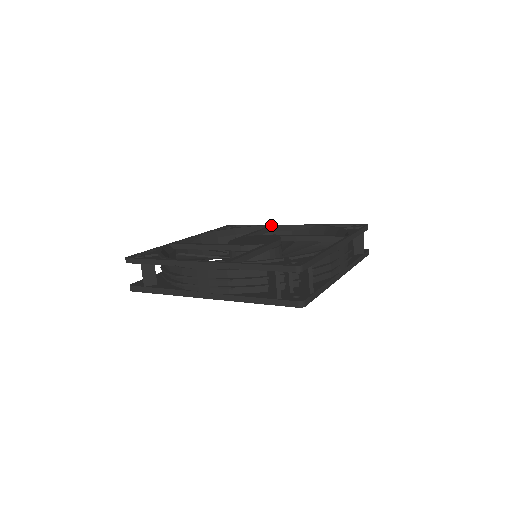
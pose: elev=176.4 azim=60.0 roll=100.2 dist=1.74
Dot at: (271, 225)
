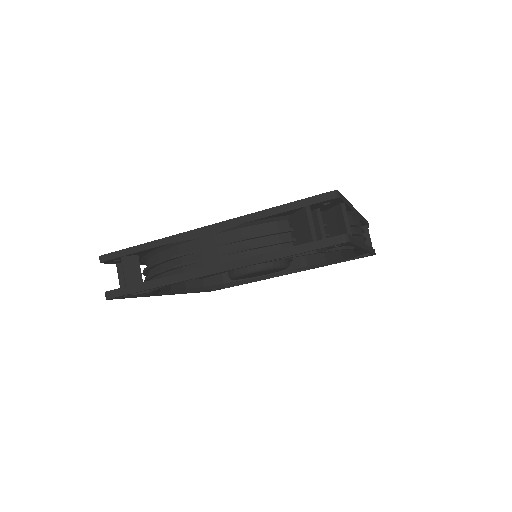
Dot at: occluded
